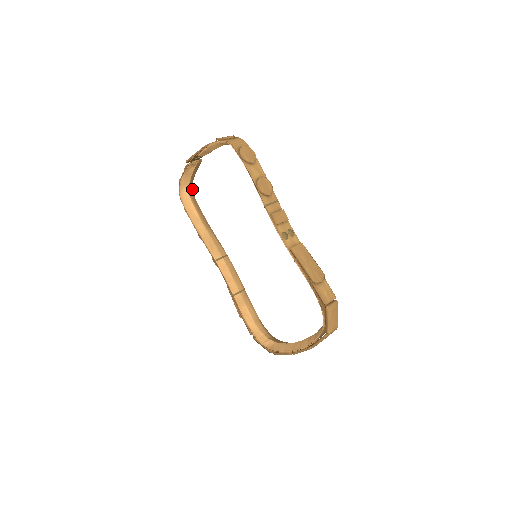
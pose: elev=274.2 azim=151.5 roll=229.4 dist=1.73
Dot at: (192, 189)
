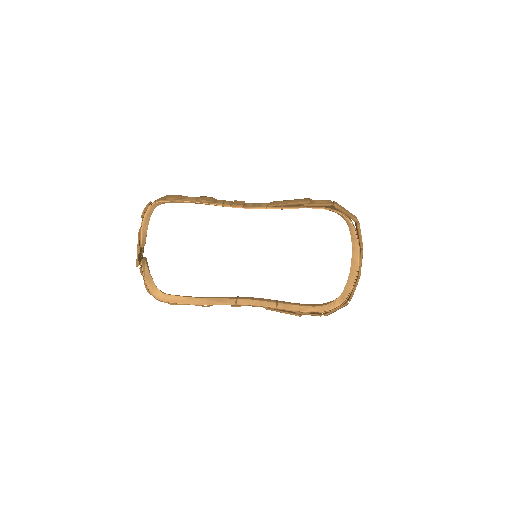
Dot at: occluded
